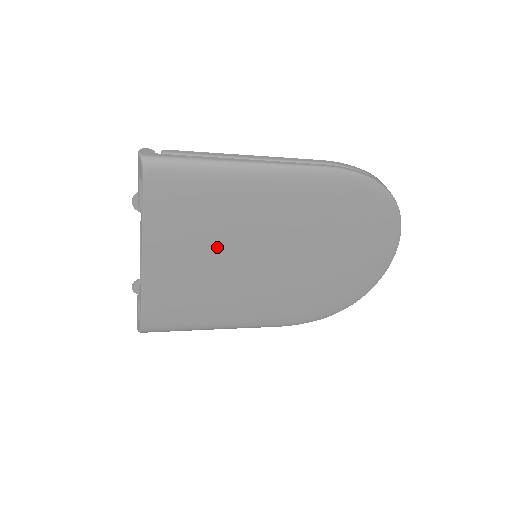
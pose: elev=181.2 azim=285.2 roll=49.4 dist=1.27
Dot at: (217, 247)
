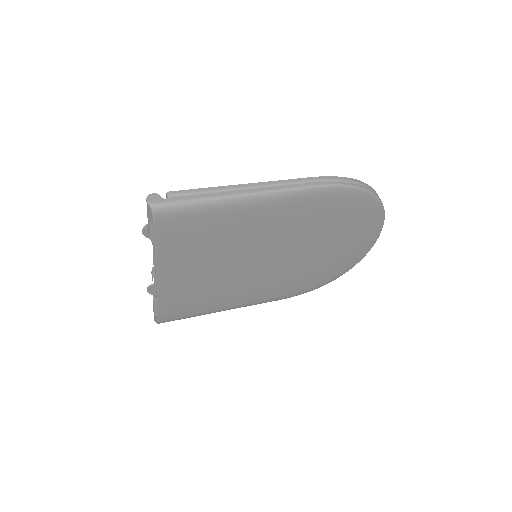
Dot at: (222, 258)
